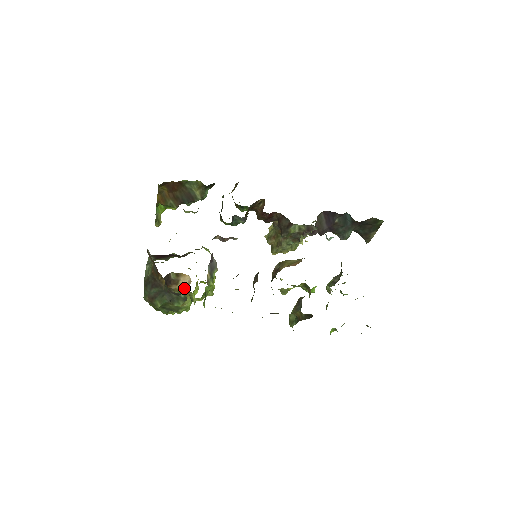
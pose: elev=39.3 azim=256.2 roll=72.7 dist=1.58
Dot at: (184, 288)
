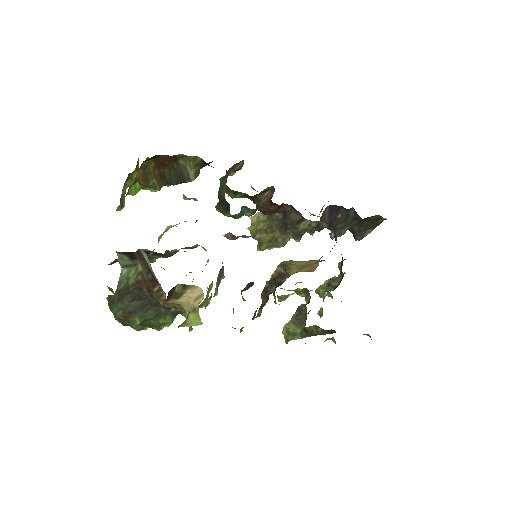
Dot at: (187, 303)
